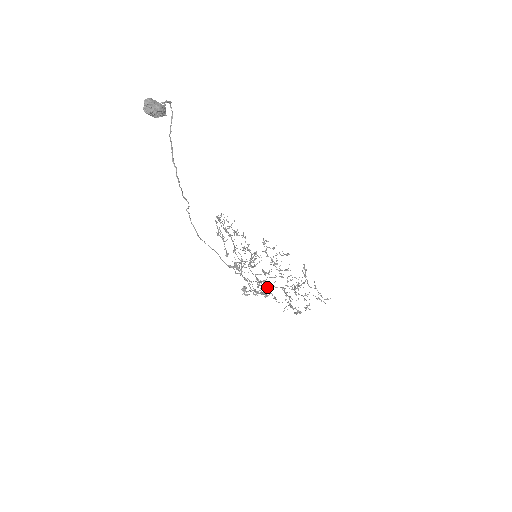
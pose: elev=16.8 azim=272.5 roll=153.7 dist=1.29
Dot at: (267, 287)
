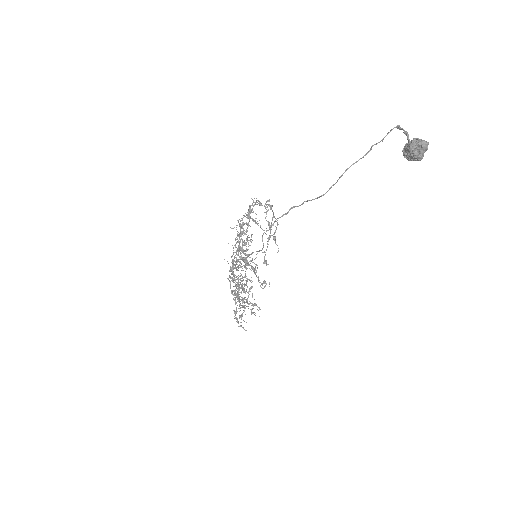
Dot at: occluded
